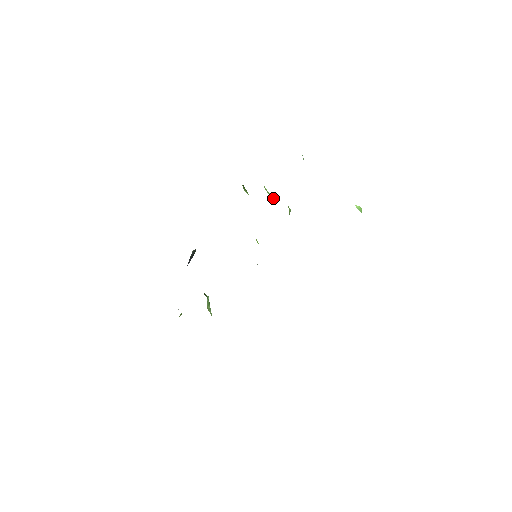
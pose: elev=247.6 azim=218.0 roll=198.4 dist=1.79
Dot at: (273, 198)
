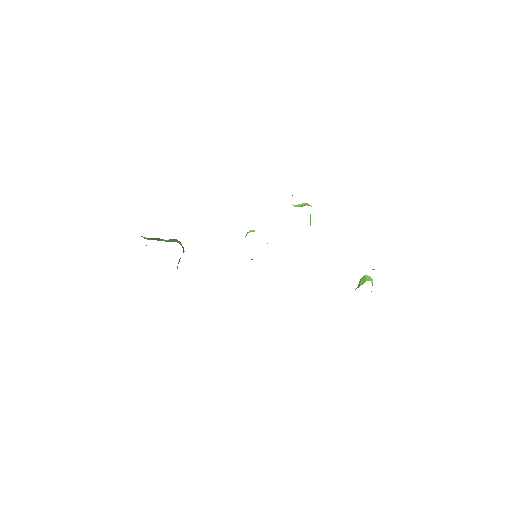
Dot at: occluded
